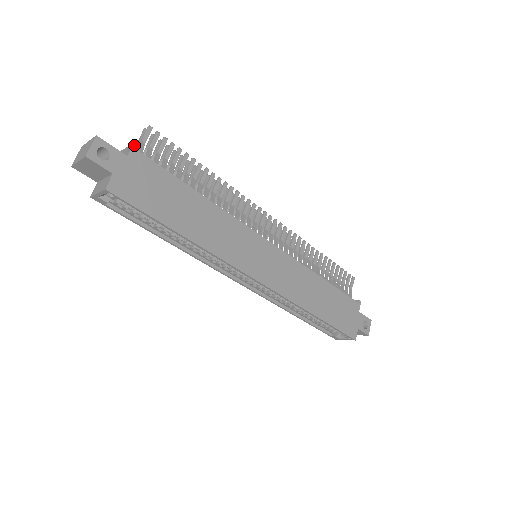
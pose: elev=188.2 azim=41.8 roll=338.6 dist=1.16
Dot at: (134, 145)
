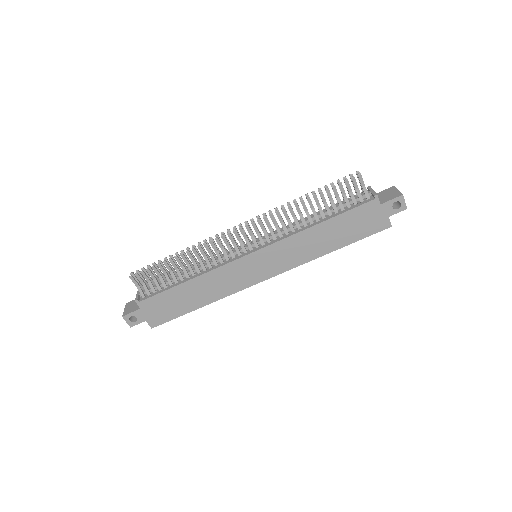
Dot at: (136, 302)
